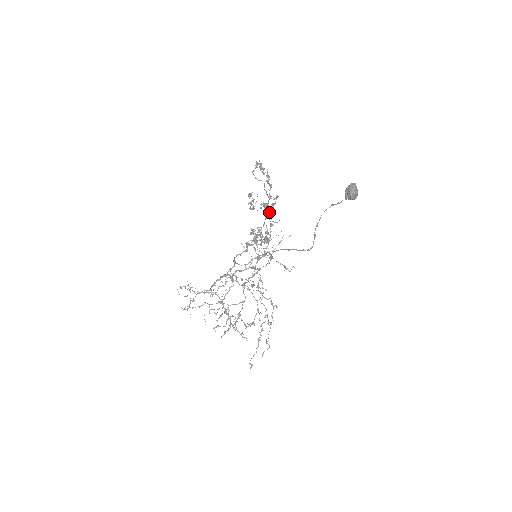
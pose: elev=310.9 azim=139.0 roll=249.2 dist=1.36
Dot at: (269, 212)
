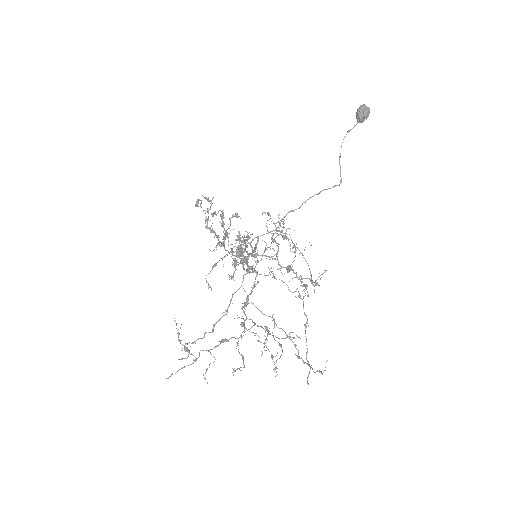
Dot at: (224, 248)
